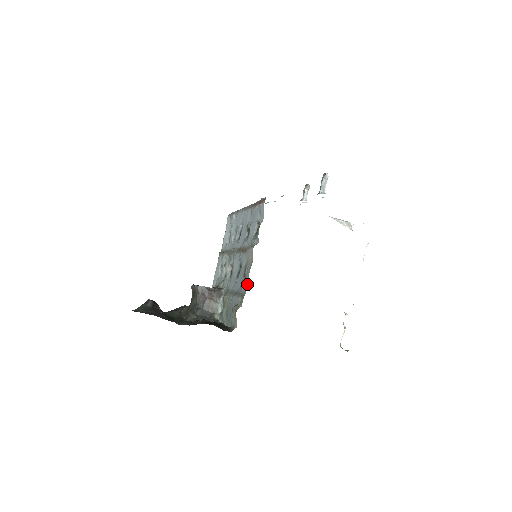
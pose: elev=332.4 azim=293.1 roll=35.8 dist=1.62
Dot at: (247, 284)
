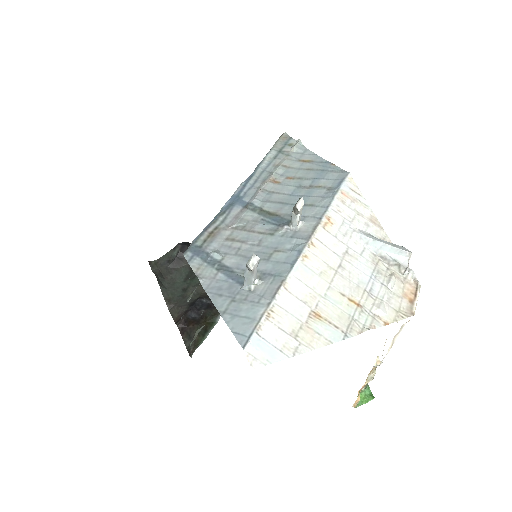
Dot at: occluded
